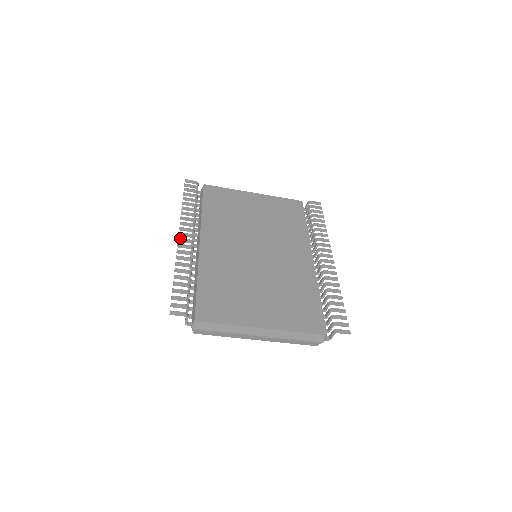
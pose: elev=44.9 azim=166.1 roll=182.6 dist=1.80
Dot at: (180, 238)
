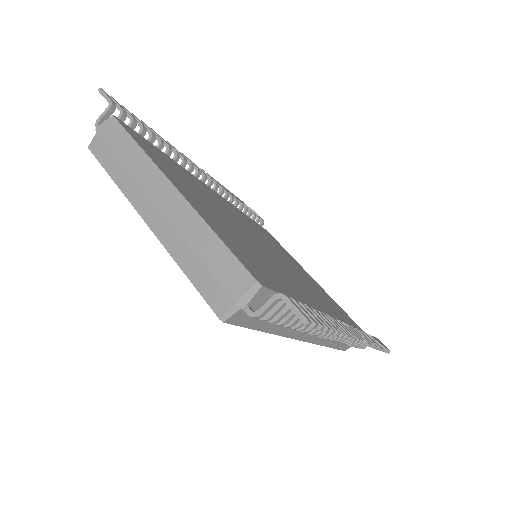
Dot at: occluded
